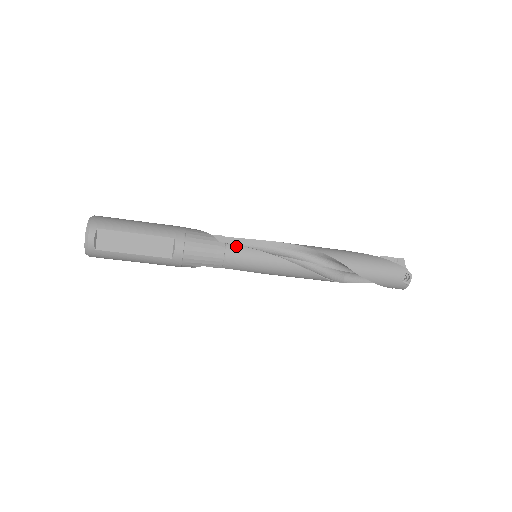
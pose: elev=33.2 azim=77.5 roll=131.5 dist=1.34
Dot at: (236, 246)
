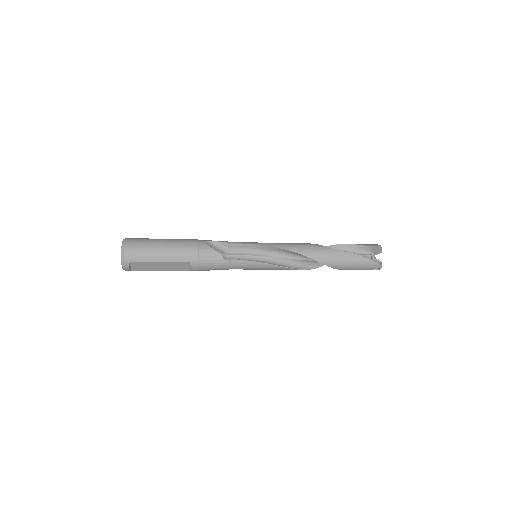
Dot at: (239, 261)
